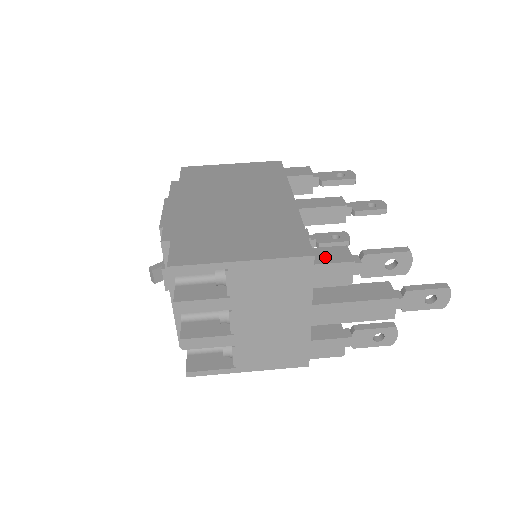
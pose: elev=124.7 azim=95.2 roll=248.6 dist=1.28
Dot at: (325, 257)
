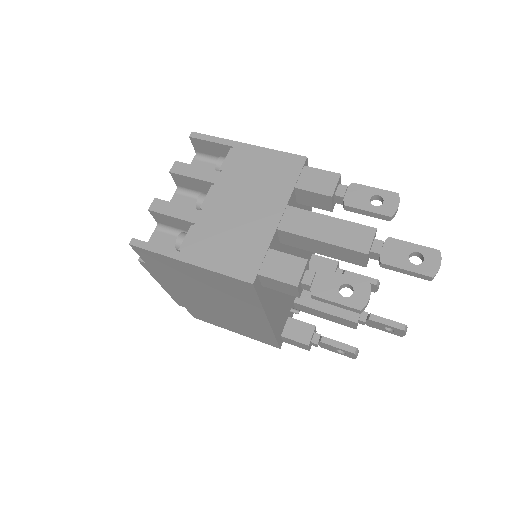
Dot at: occluded
